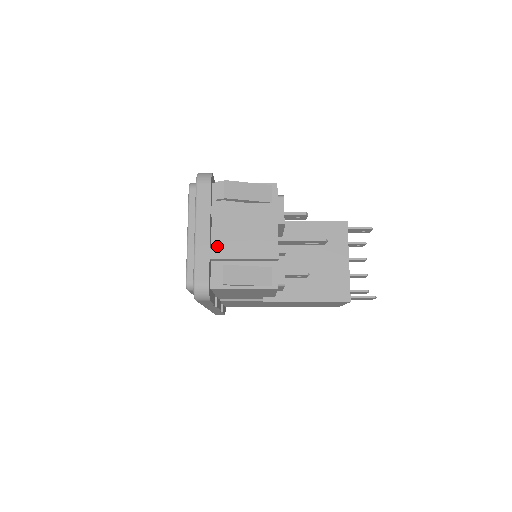
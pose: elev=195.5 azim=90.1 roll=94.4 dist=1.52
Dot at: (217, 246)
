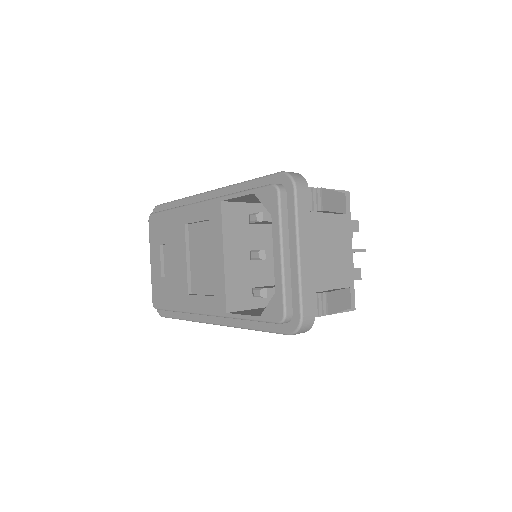
Dot at: occluded
